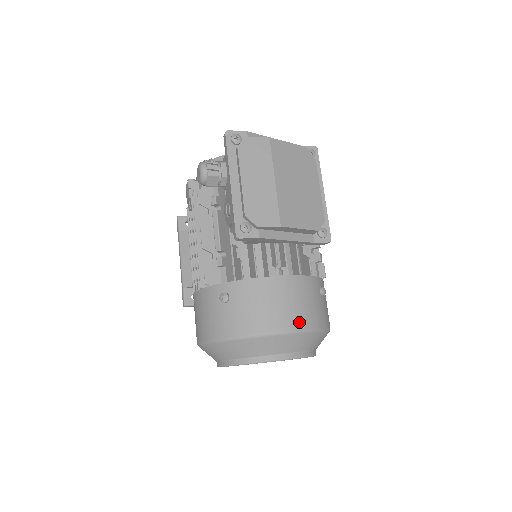
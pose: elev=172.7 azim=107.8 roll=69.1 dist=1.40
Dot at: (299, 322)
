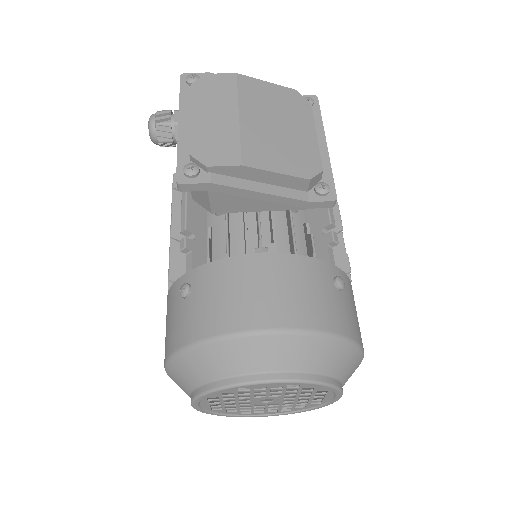
Dot at: (290, 317)
